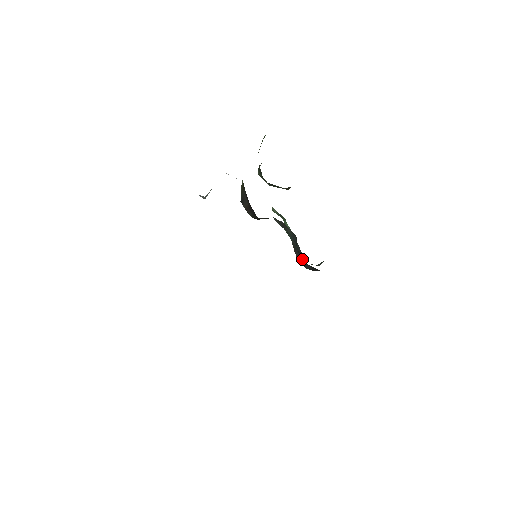
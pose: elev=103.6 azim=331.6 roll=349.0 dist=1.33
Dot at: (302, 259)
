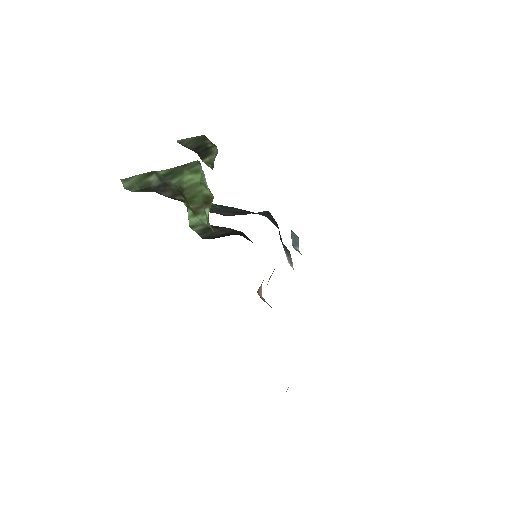
Dot at: (242, 214)
